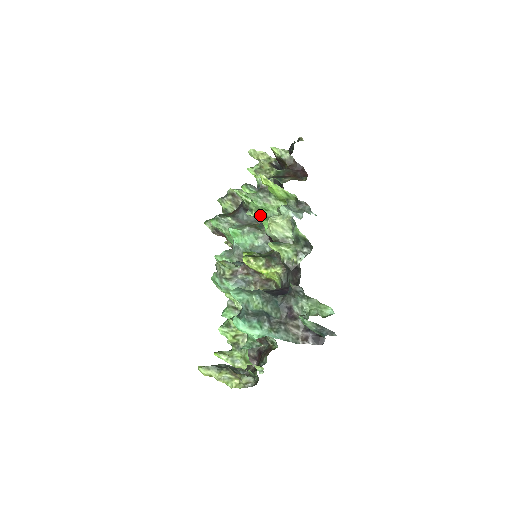
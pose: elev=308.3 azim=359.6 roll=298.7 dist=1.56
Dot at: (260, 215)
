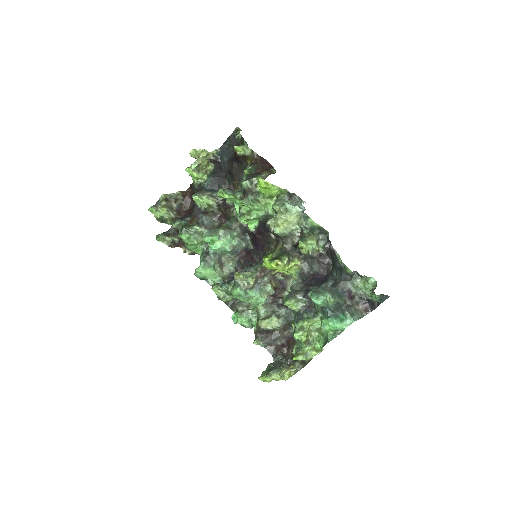
Dot at: (252, 217)
